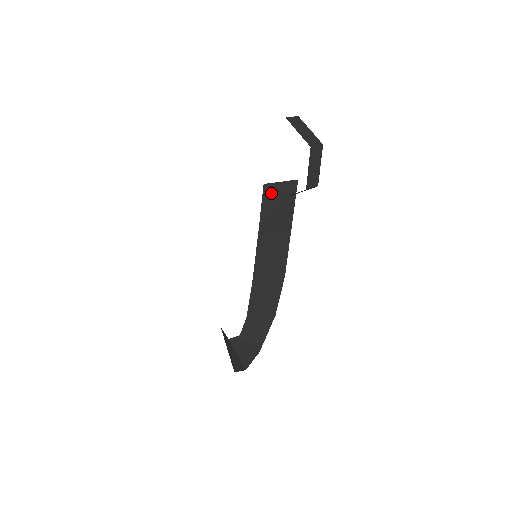
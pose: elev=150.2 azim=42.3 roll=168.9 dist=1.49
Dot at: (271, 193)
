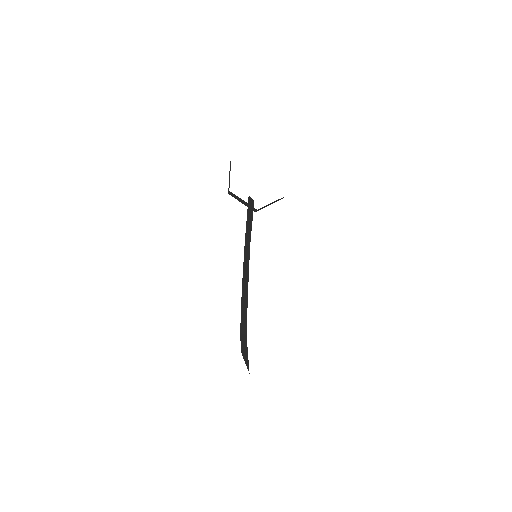
Dot at: (249, 205)
